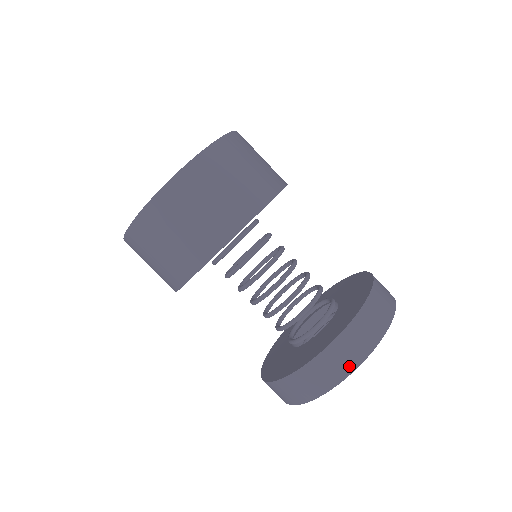
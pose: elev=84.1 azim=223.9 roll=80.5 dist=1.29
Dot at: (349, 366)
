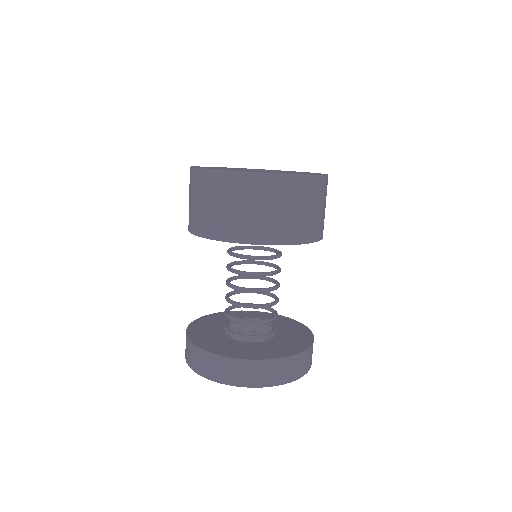
Dot at: (263, 382)
